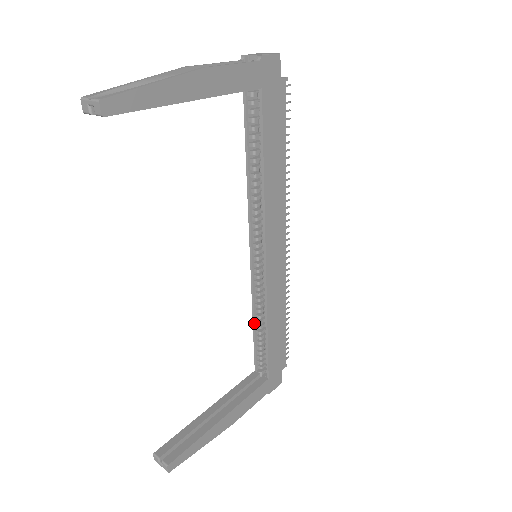
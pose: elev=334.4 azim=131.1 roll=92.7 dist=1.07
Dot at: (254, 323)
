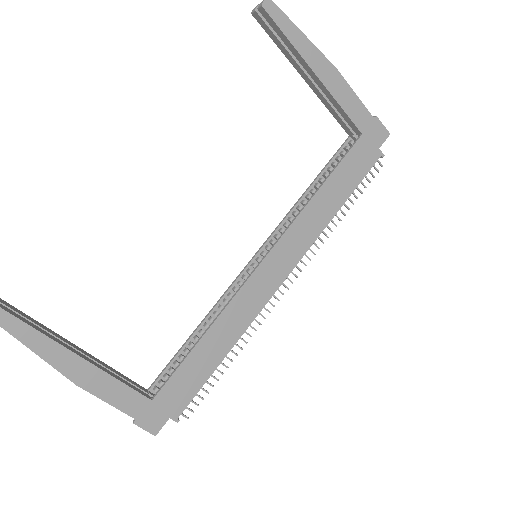
Dot at: (196, 329)
